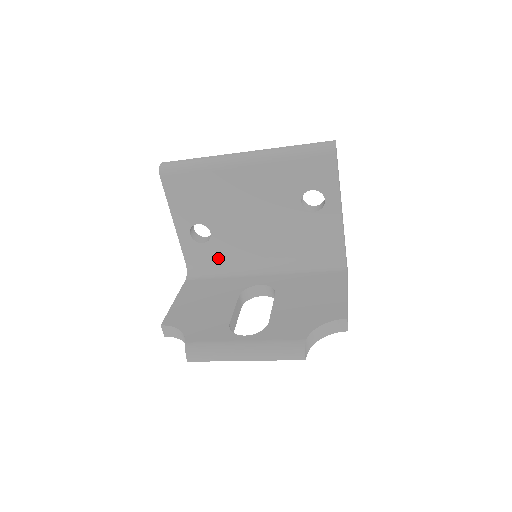
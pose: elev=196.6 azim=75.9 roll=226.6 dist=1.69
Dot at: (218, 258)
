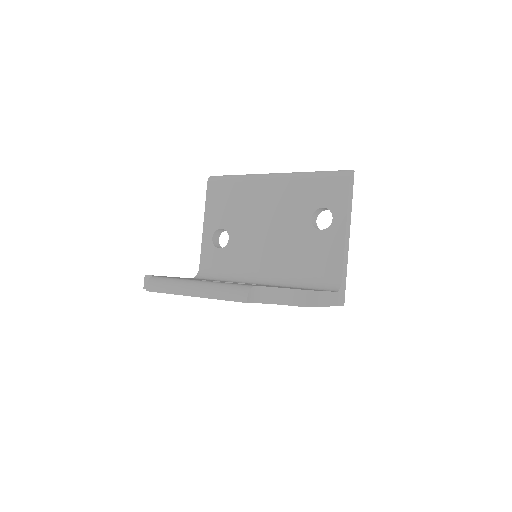
Dot at: (227, 266)
